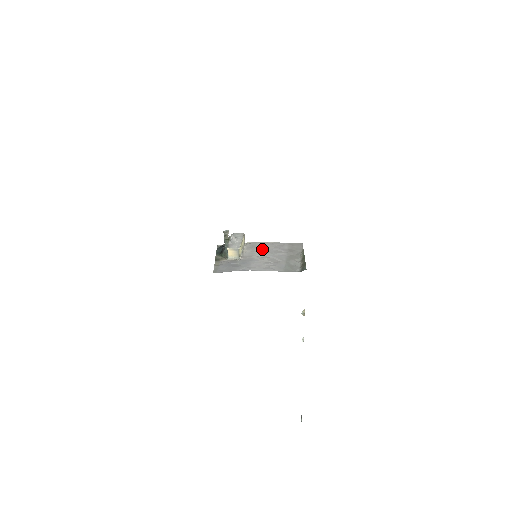
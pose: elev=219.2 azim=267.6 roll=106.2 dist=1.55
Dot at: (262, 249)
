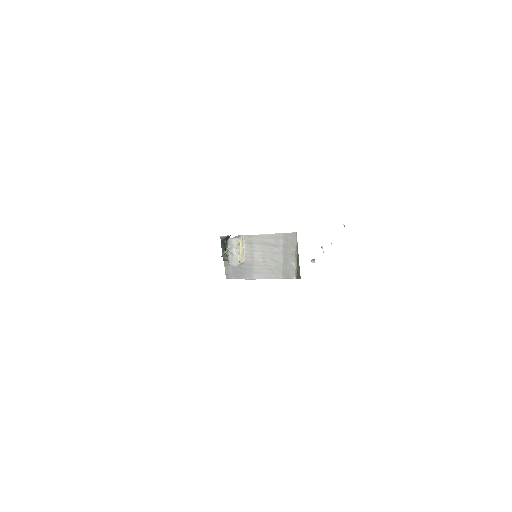
Dot at: (259, 247)
